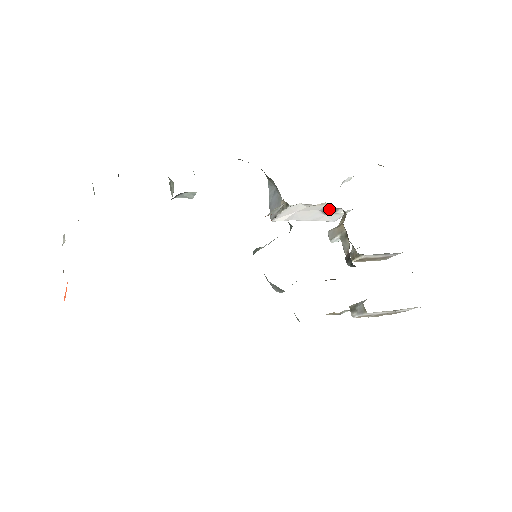
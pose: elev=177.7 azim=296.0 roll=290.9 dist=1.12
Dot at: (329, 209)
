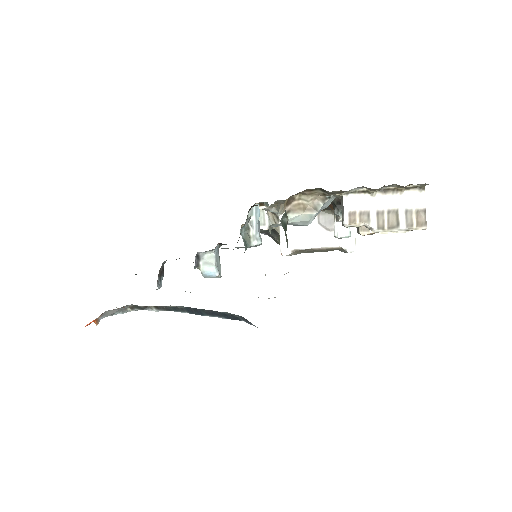
Dot at: (325, 220)
